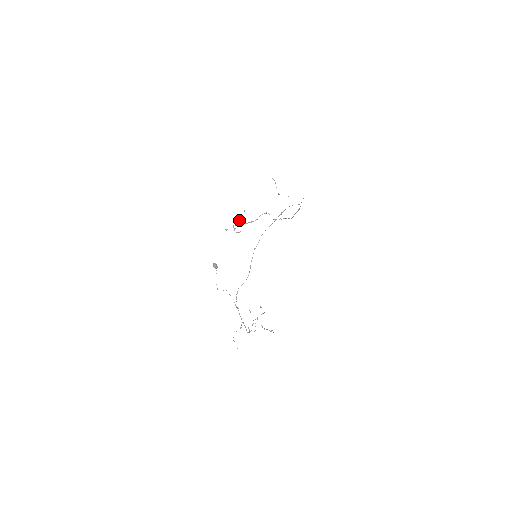
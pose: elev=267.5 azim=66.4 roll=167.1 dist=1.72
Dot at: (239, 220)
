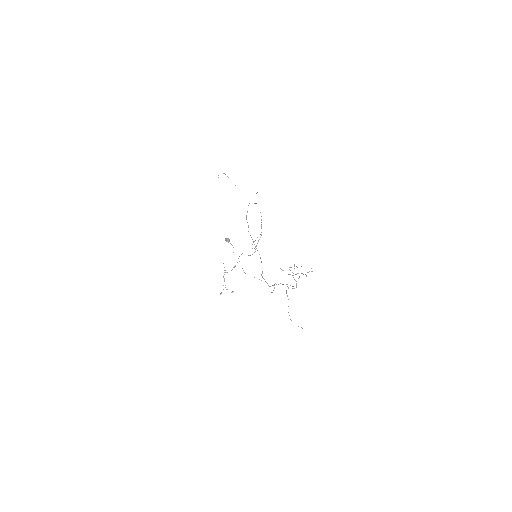
Dot at: (224, 272)
